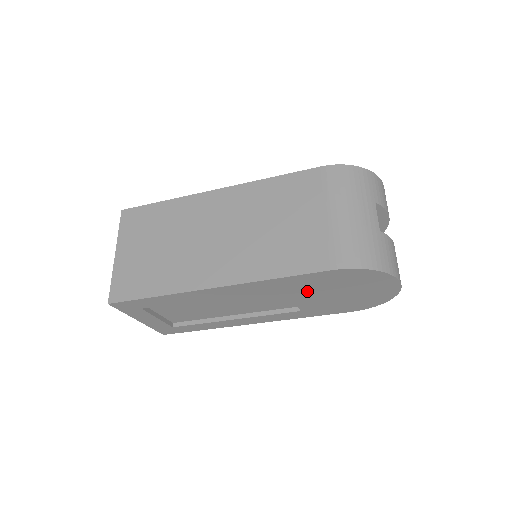
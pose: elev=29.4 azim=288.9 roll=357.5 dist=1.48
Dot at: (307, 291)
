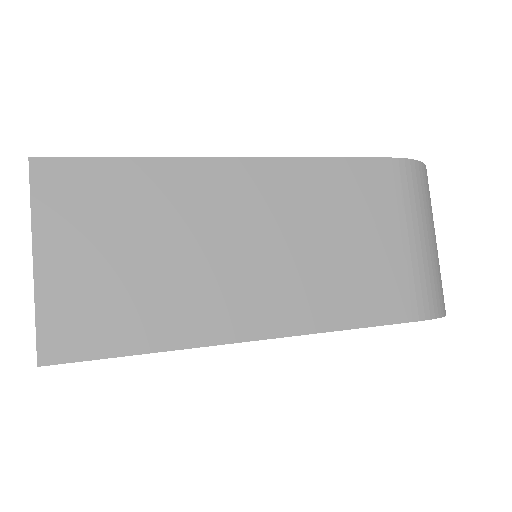
Dot at: occluded
